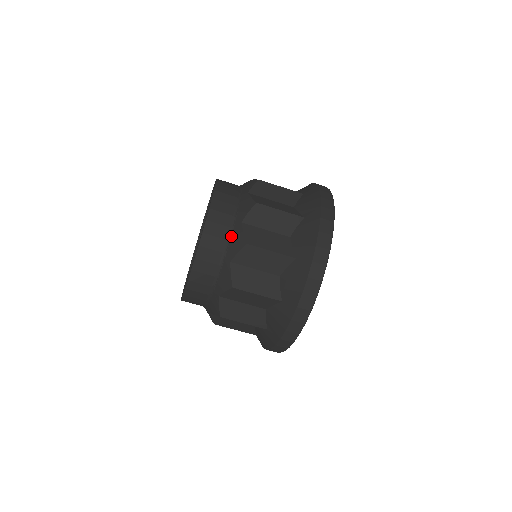
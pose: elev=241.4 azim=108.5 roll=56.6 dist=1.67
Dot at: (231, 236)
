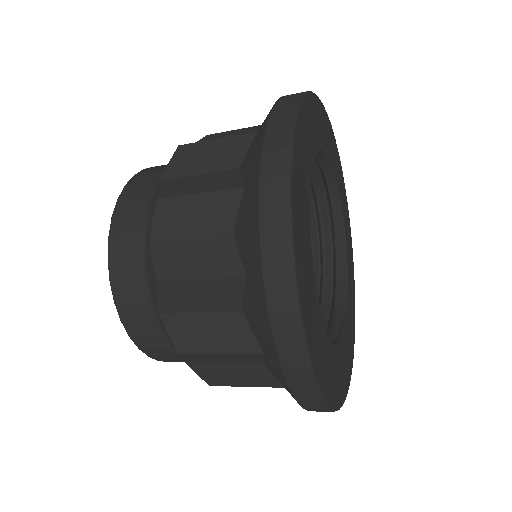
Dot at: (147, 270)
